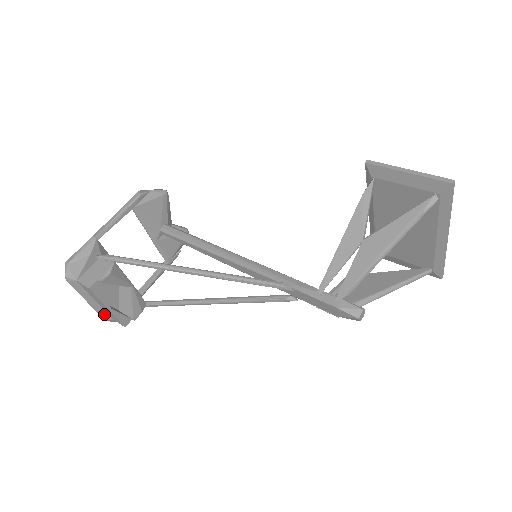
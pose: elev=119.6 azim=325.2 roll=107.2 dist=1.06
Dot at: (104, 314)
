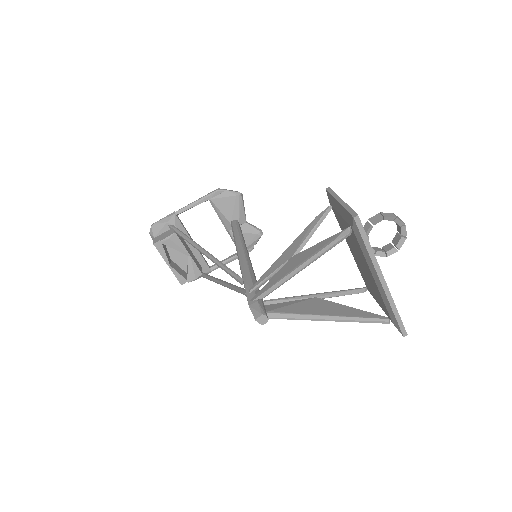
Dot at: occluded
